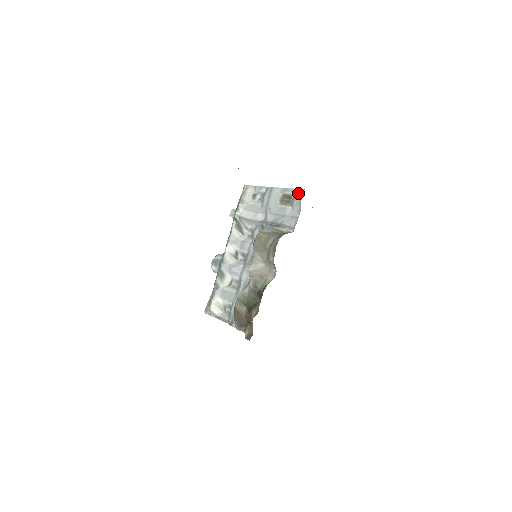
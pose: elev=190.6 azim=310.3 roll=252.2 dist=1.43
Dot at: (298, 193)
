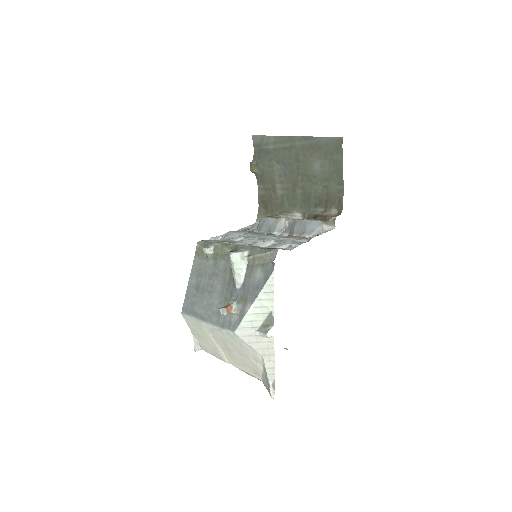
Dot at: (253, 225)
